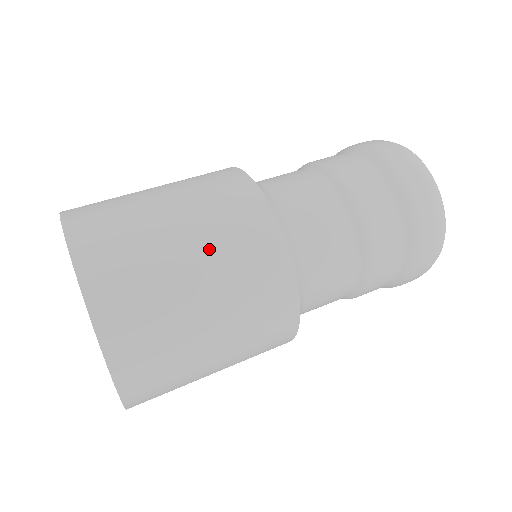
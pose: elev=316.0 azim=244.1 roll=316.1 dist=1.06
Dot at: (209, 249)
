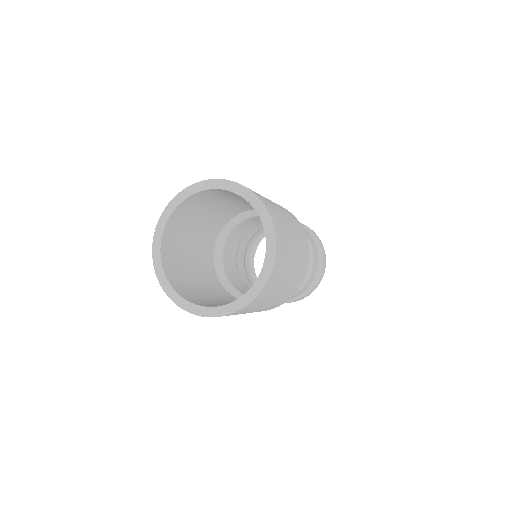
Dot at: (290, 220)
